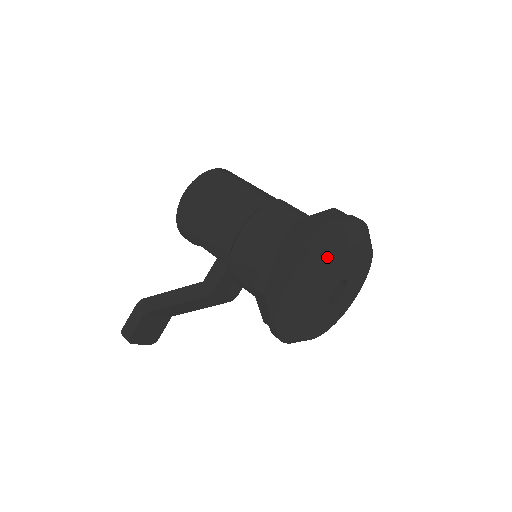
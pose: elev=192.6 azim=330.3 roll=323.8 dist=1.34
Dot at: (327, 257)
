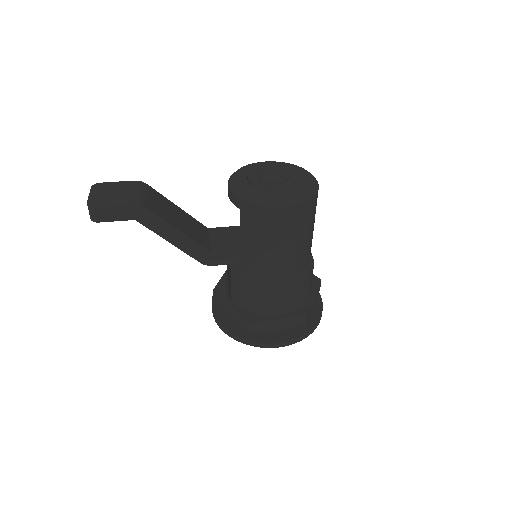
Dot at: occluded
